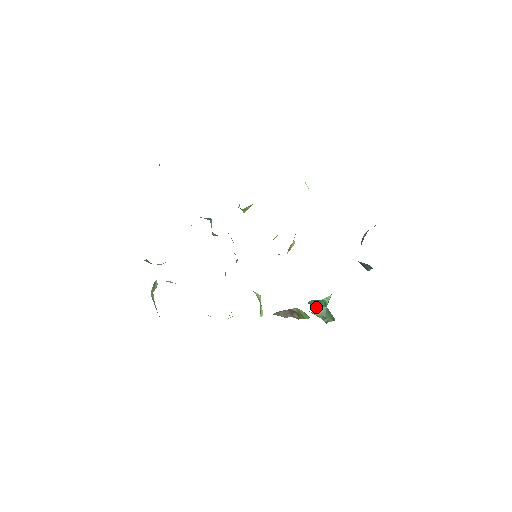
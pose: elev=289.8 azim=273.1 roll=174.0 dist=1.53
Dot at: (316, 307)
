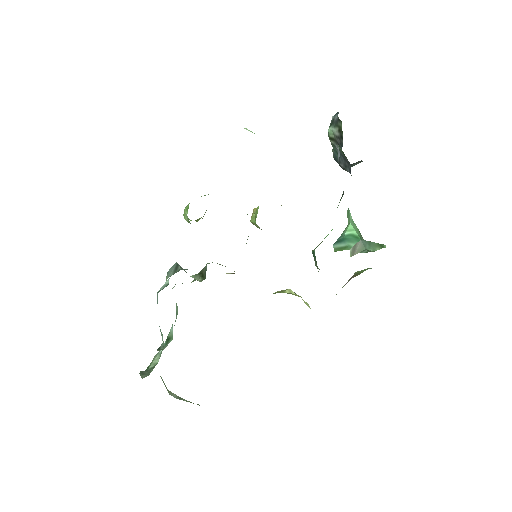
Dot at: (351, 249)
